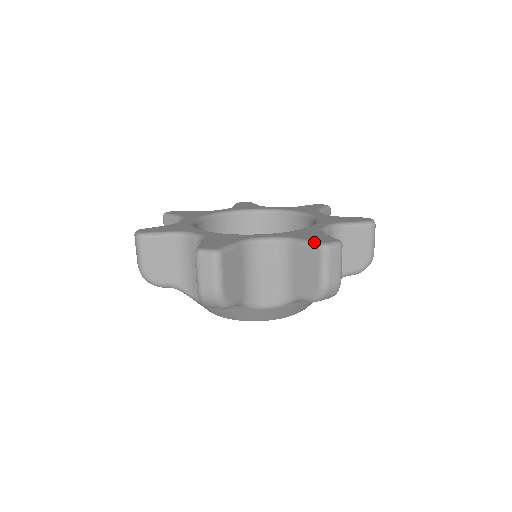
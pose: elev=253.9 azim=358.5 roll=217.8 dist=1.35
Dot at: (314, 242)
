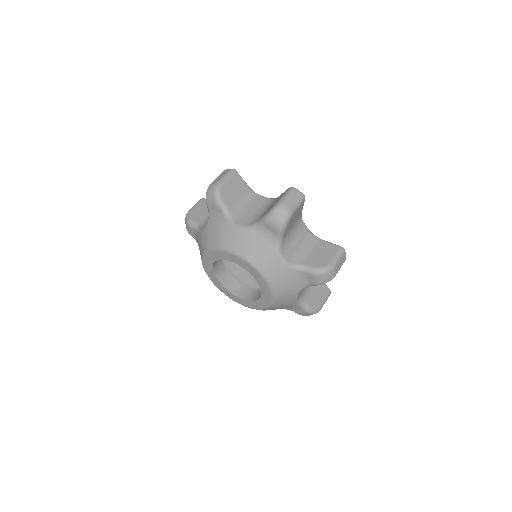
Dot at: occluded
